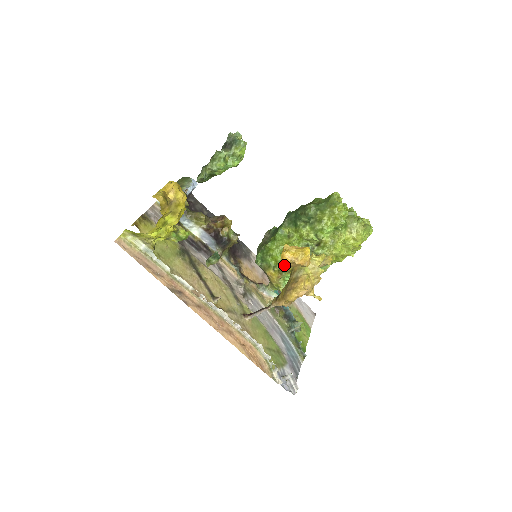
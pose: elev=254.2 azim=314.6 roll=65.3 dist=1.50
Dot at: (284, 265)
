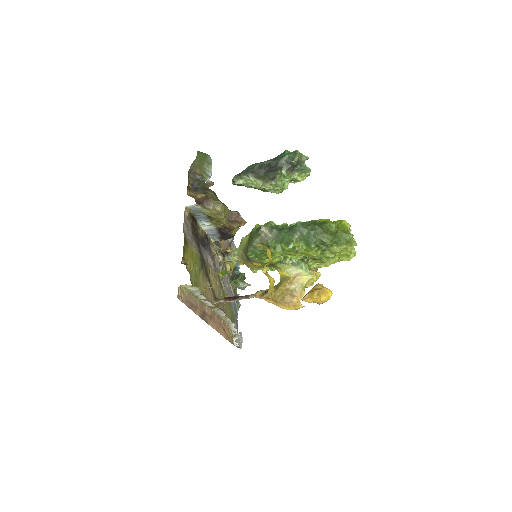
Dot at: (308, 302)
